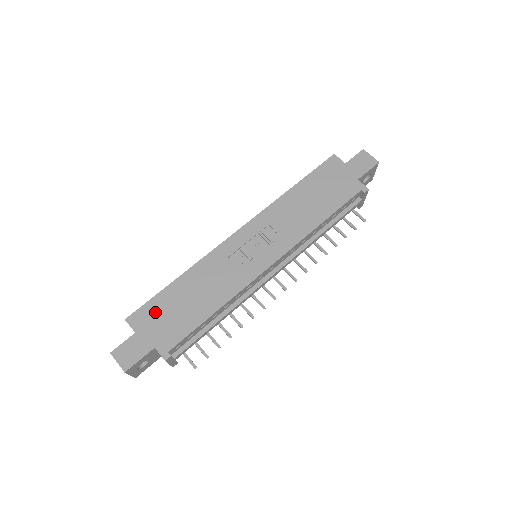
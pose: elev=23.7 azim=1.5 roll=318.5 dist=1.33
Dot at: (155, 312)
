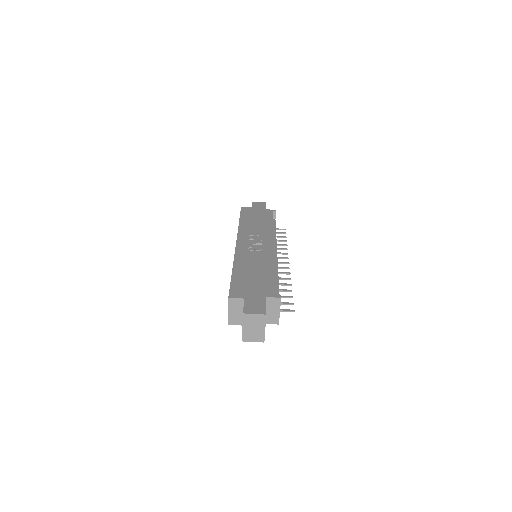
Dot at: (242, 286)
